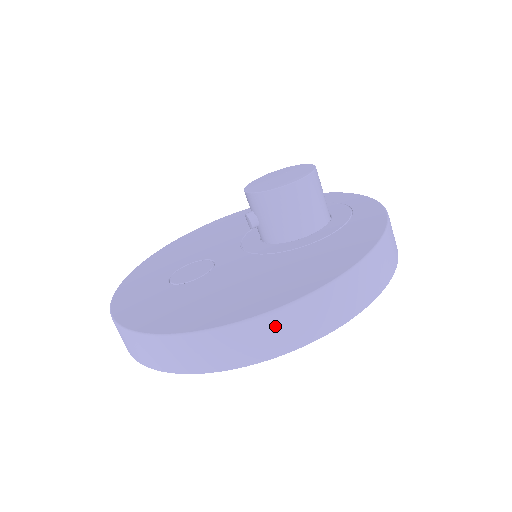
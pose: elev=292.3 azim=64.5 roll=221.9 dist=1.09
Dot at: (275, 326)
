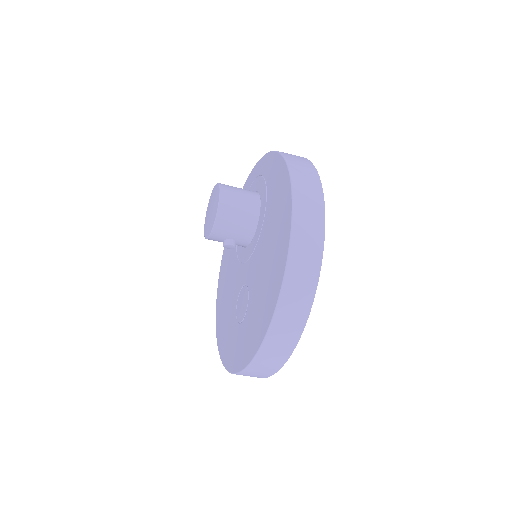
Dot at: (301, 245)
